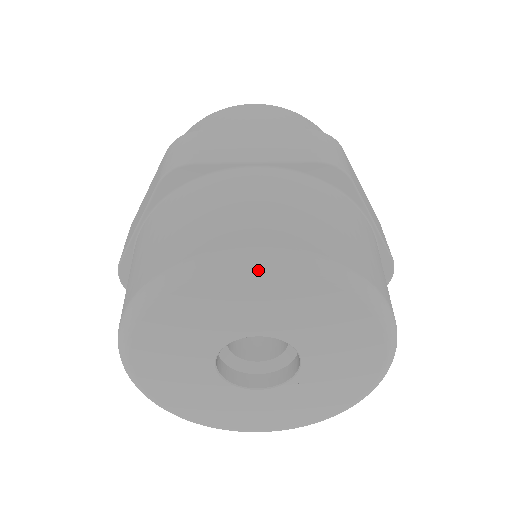
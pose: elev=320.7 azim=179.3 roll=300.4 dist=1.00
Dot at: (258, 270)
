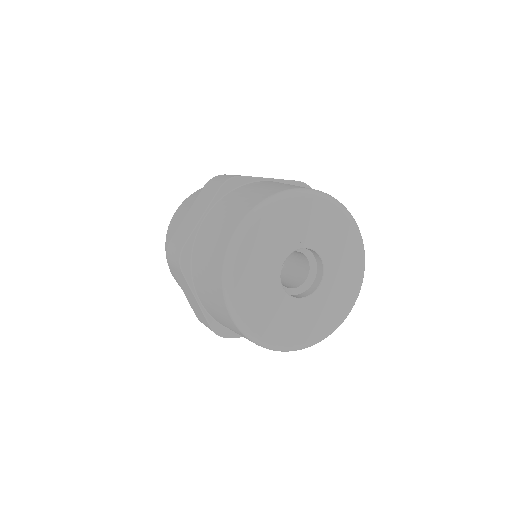
Dot at: (247, 234)
